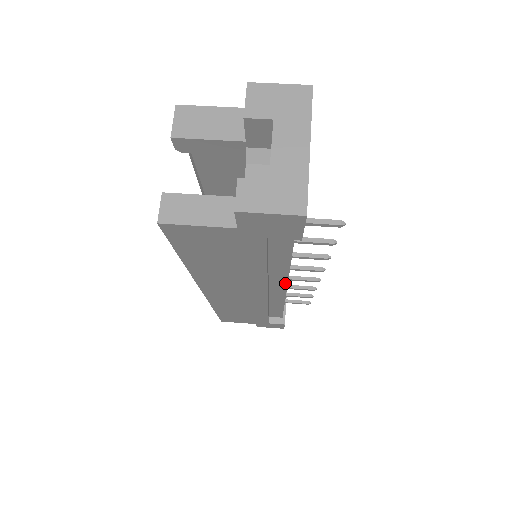
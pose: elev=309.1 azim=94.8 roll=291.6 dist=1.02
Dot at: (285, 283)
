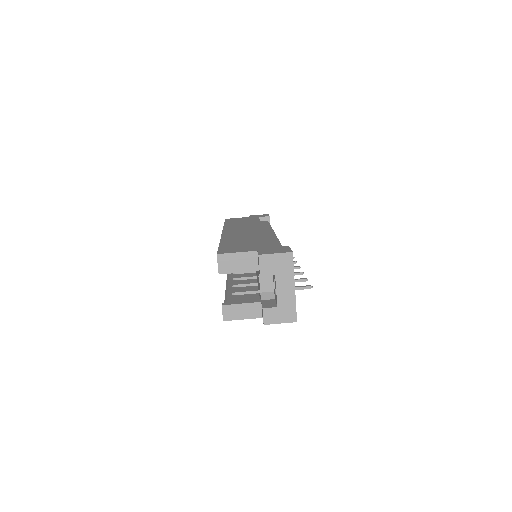
Dot at: occluded
